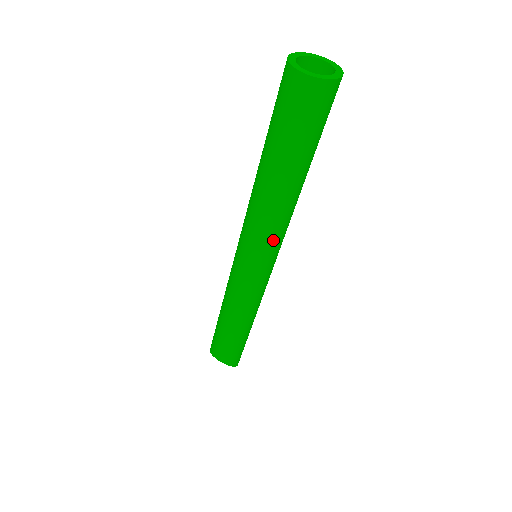
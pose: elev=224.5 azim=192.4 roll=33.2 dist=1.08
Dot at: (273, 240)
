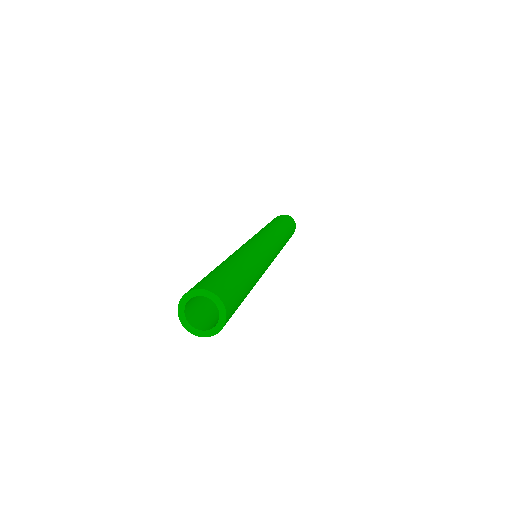
Dot at: occluded
